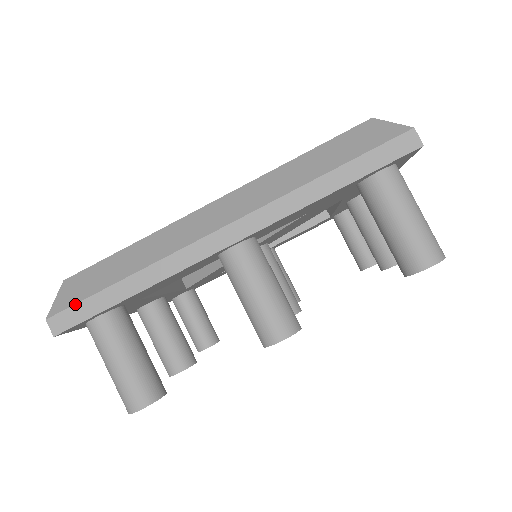
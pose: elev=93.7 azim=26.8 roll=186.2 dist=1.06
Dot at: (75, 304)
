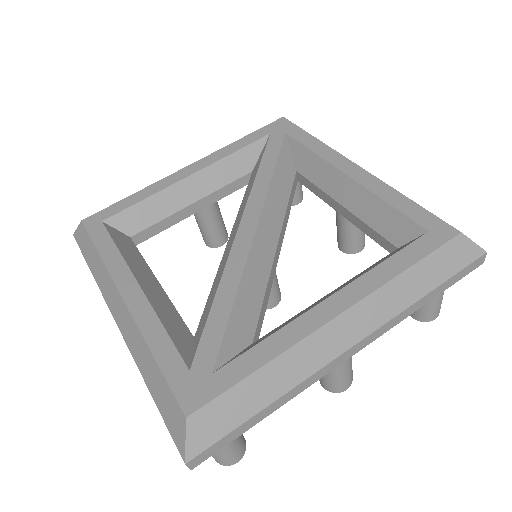
Dot at: (79, 247)
